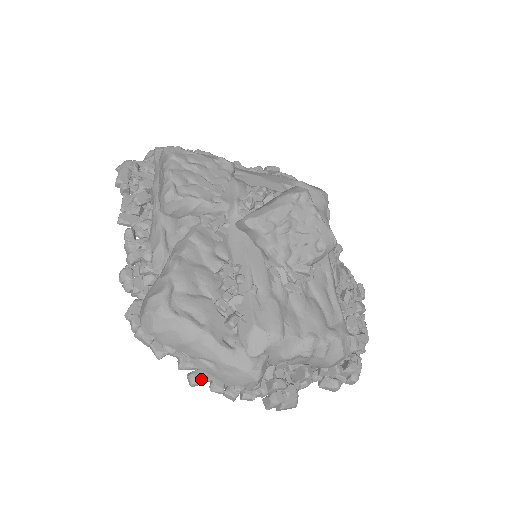
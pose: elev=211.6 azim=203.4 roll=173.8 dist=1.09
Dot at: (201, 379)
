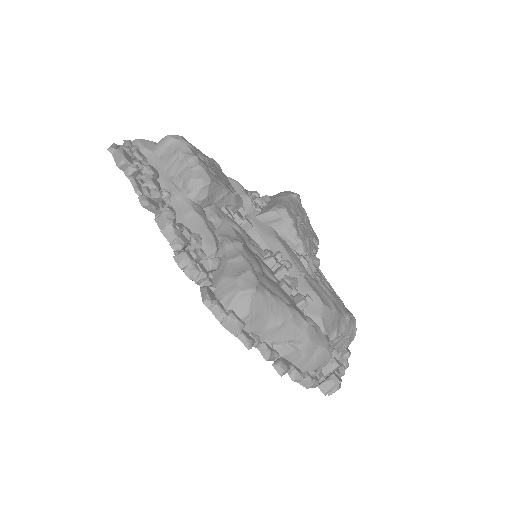
Dot at: (288, 366)
